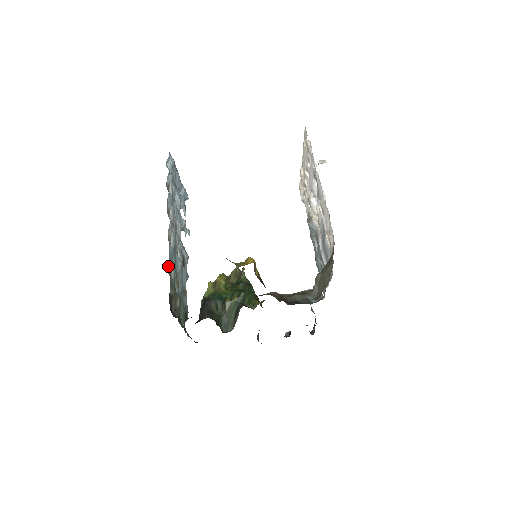
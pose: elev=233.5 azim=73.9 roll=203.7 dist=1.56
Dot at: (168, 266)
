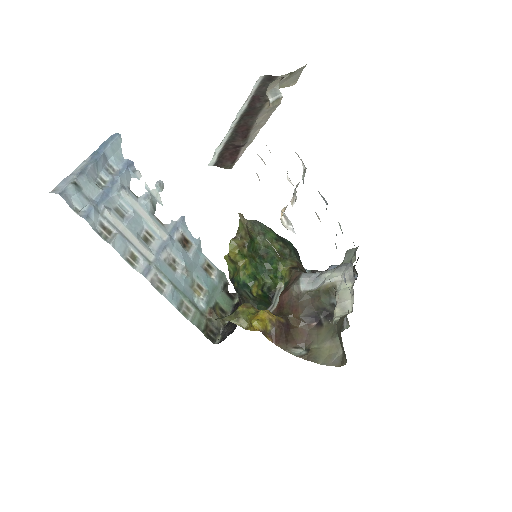
Dot at: (182, 314)
